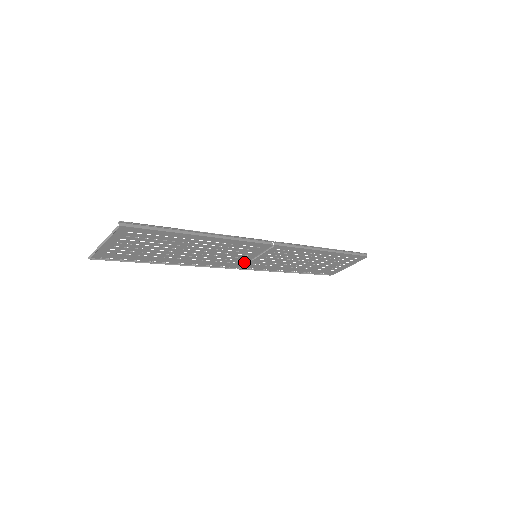
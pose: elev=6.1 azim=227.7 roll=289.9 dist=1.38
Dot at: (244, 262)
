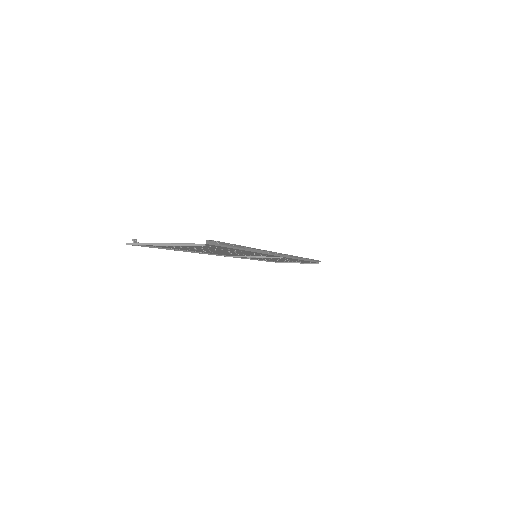
Dot at: occluded
